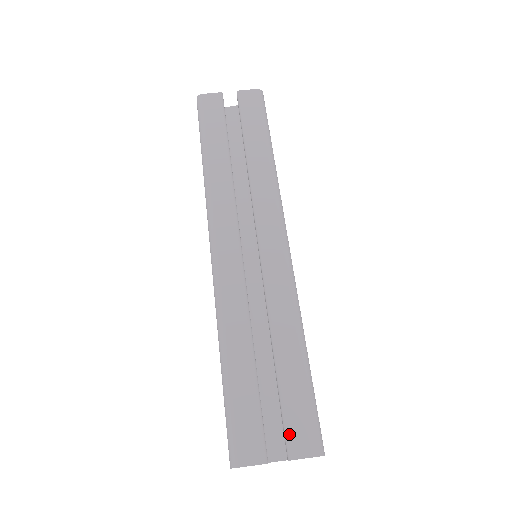
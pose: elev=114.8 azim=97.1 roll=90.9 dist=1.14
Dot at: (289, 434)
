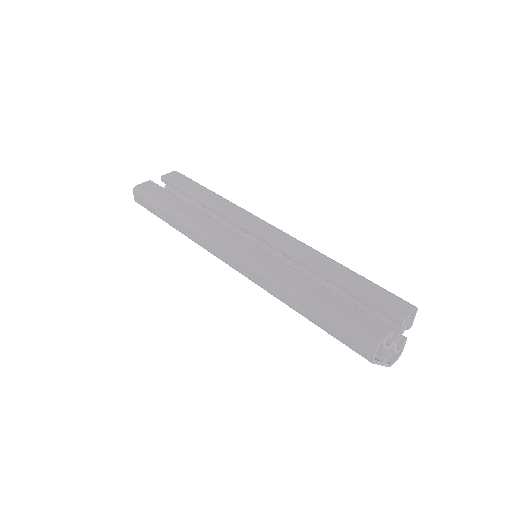
Dot at: (388, 308)
